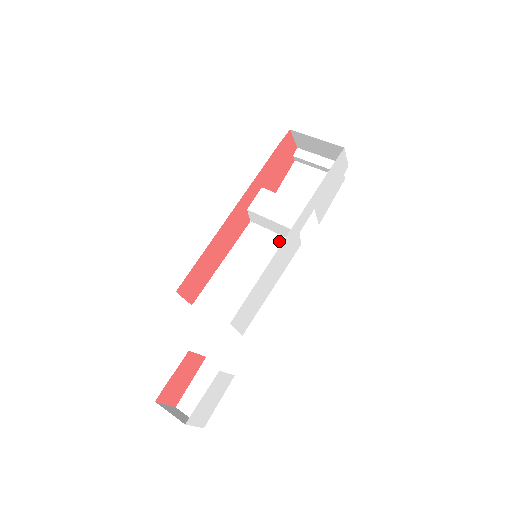
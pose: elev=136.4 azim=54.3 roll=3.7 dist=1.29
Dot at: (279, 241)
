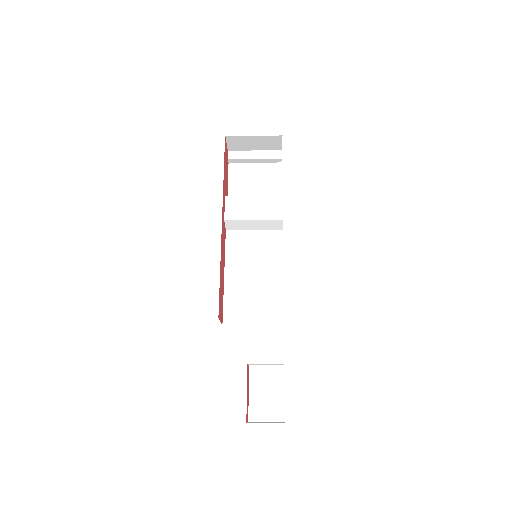
Dot at: (262, 236)
